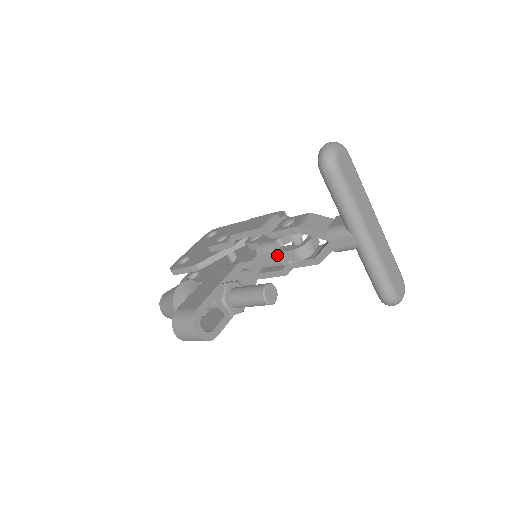
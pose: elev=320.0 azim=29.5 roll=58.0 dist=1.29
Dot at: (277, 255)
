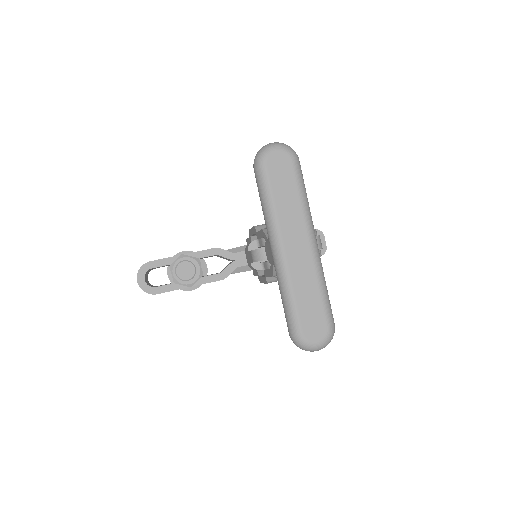
Dot at: (249, 254)
